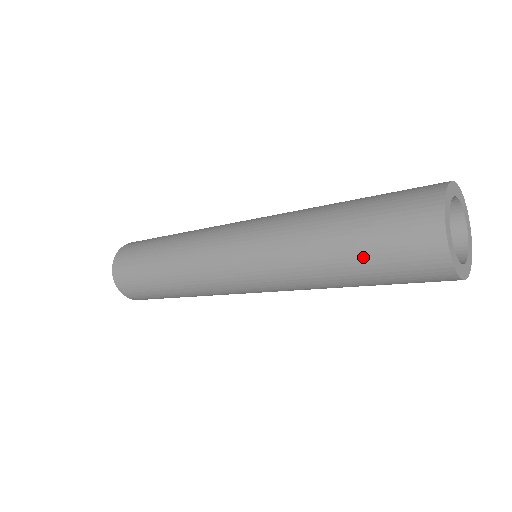
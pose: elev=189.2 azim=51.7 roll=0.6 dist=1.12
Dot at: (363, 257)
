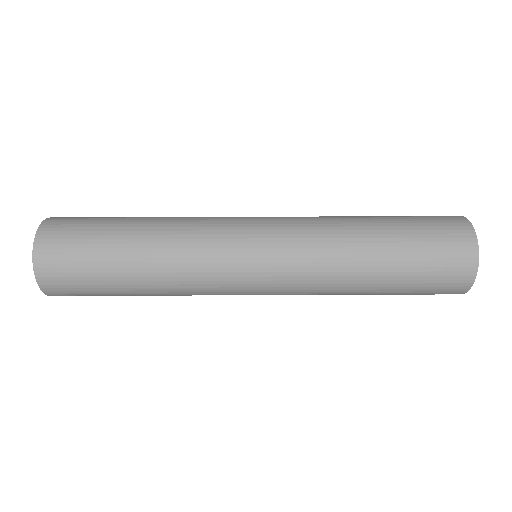
Dot at: occluded
